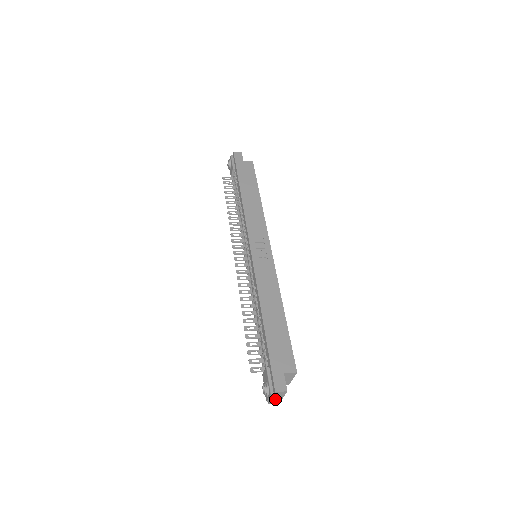
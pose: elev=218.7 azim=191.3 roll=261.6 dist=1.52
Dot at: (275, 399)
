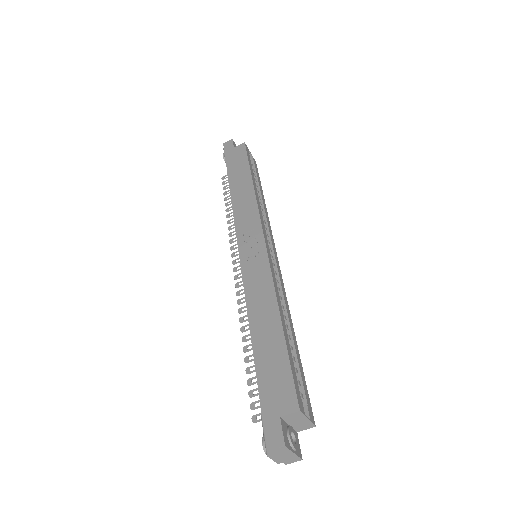
Dot at: (286, 458)
